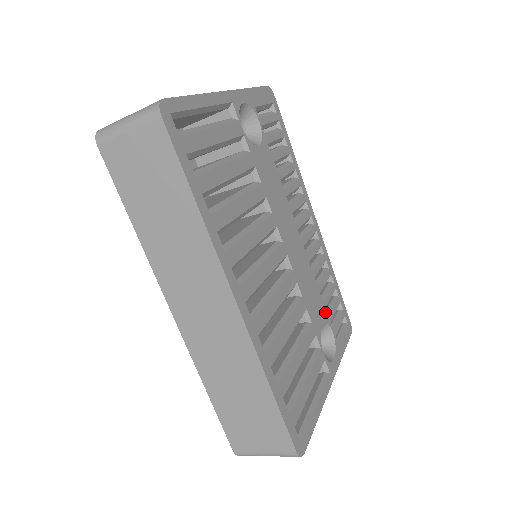
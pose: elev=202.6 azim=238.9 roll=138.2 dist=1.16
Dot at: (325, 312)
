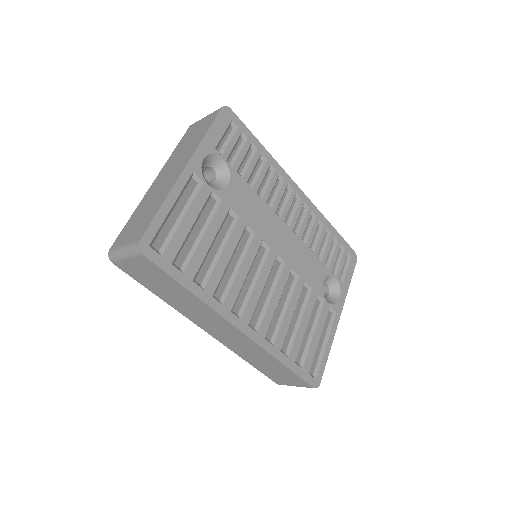
Dot at: (325, 267)
